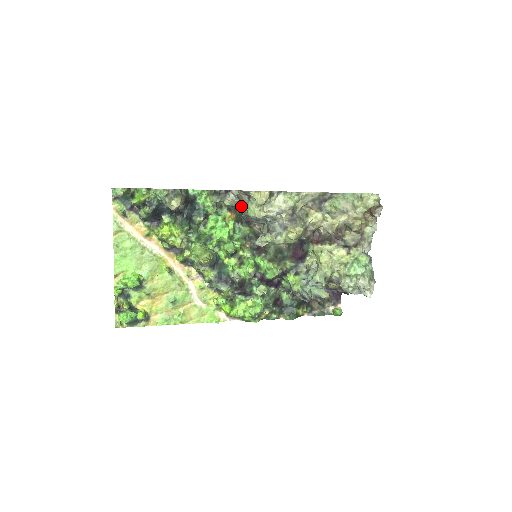
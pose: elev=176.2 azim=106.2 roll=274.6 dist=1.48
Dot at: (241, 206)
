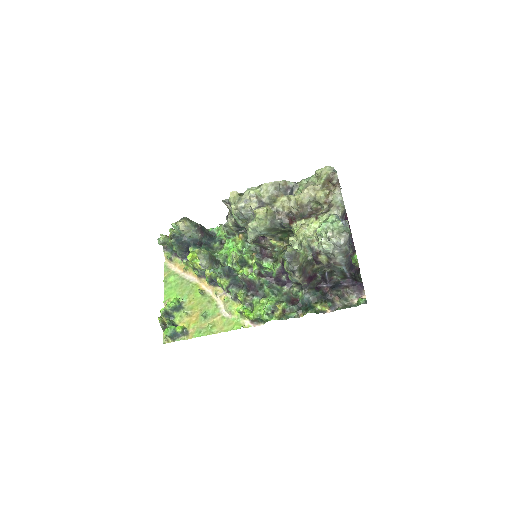
Dot at: (234, 219)
